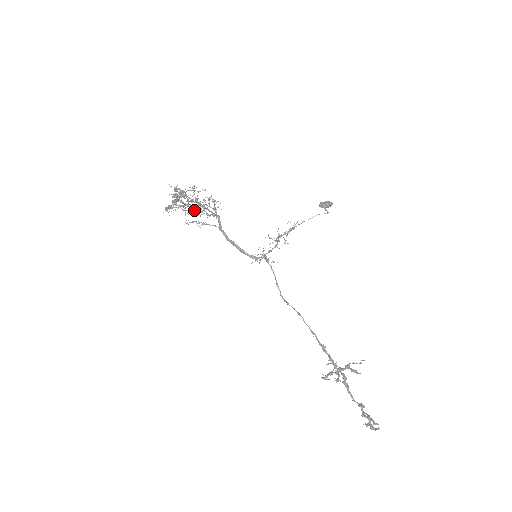
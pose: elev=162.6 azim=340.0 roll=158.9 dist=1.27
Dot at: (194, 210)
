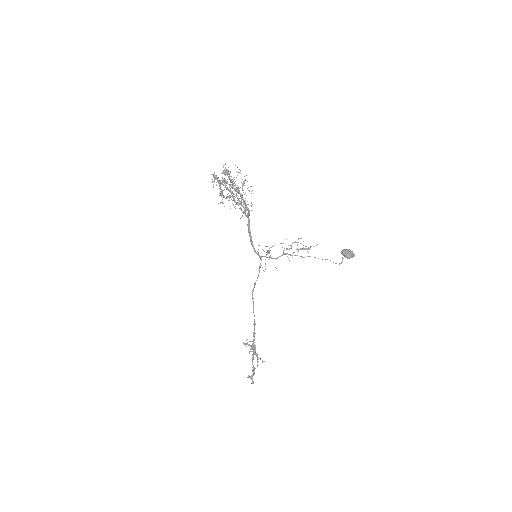
Dot at: occluded
